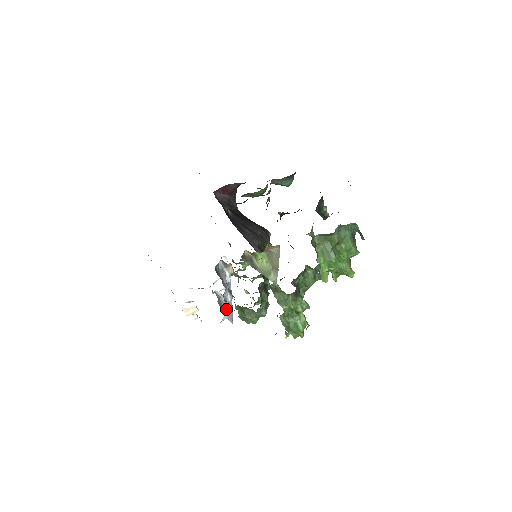
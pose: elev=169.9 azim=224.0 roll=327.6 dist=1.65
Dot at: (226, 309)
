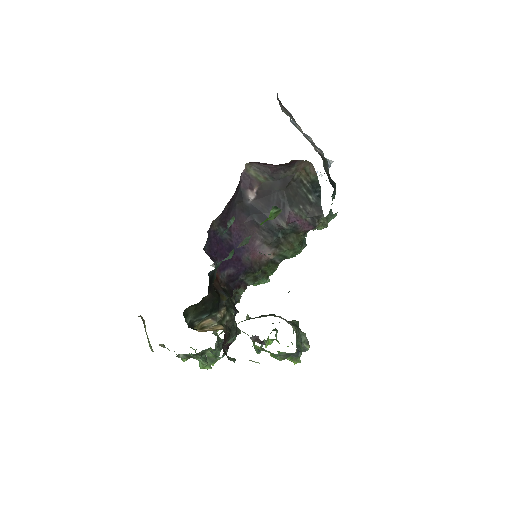
Dot at: occluded
